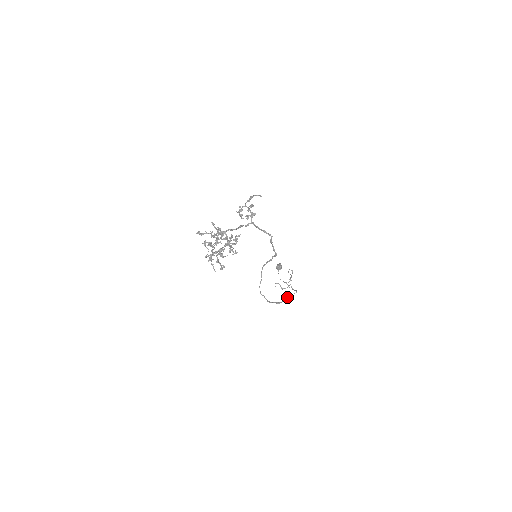
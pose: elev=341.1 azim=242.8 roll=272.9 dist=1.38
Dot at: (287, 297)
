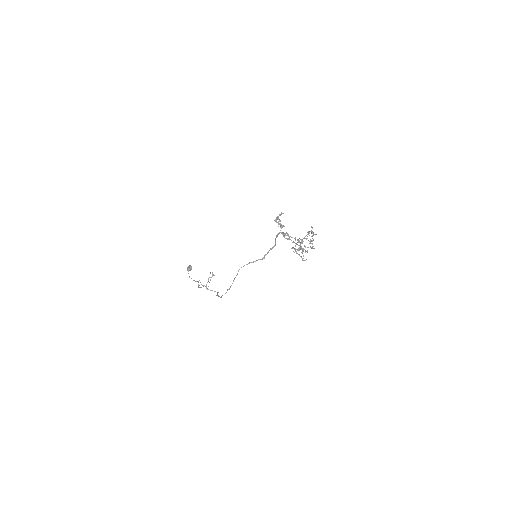
Dot at: (217, 294)
